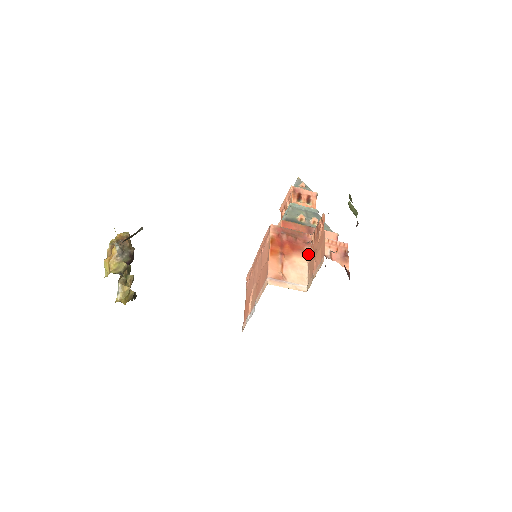
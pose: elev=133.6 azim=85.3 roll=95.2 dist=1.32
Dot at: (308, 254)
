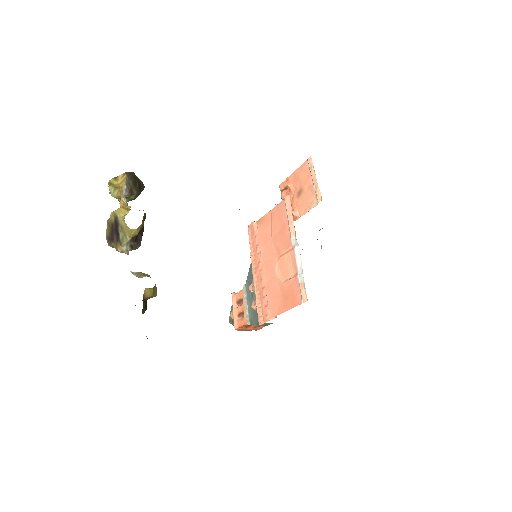
Dot at: (295, 214)
